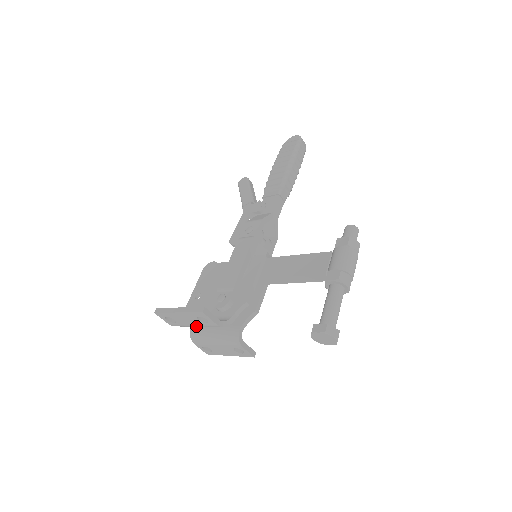
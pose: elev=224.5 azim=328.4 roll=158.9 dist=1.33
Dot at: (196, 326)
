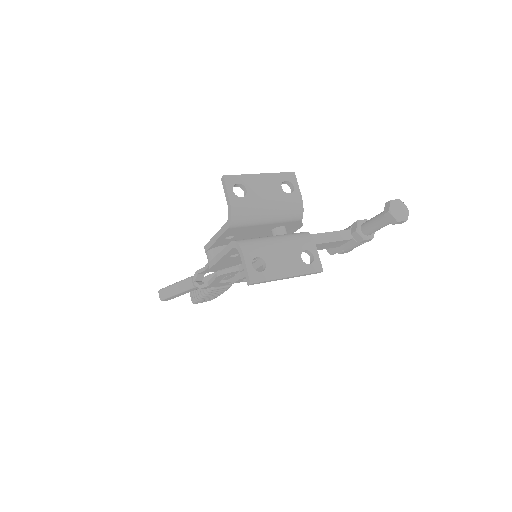
Dot at: (269, 205)
